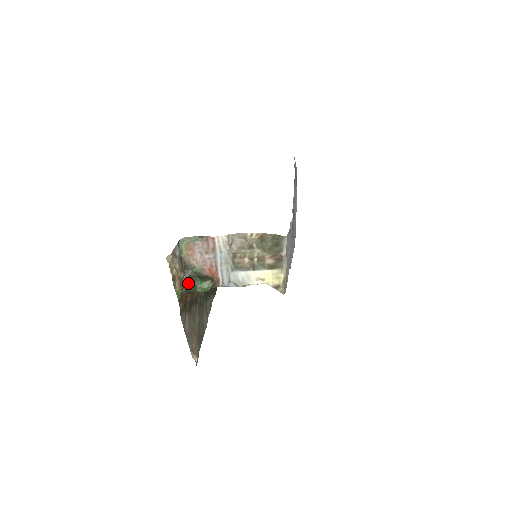
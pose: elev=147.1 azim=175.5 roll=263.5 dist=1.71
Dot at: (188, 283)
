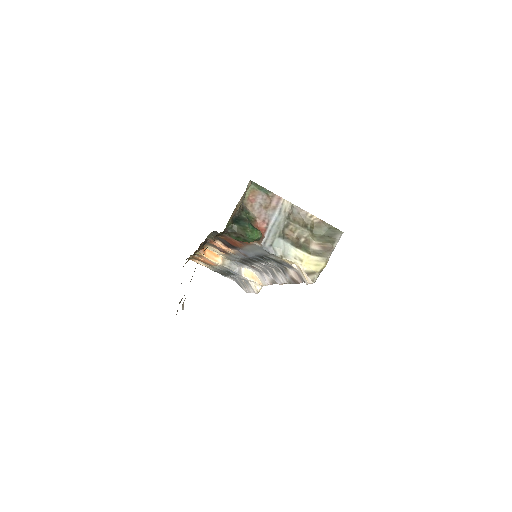
Dot at: (238, 222)
